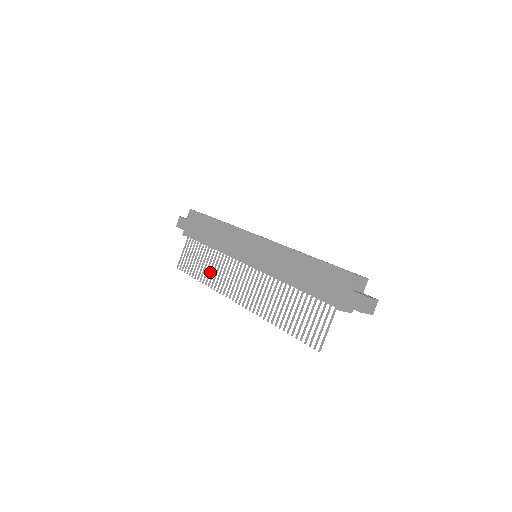
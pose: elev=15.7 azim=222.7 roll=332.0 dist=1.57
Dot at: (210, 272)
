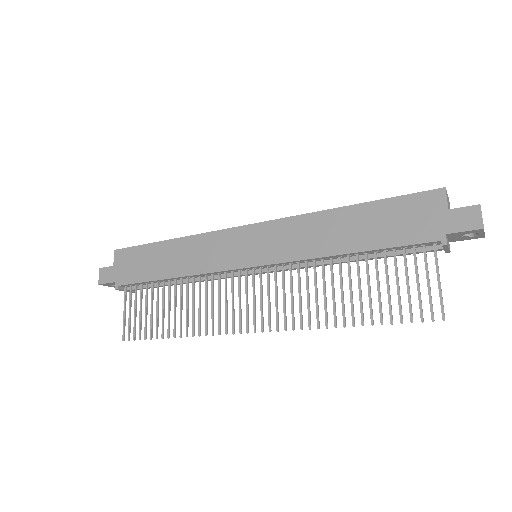
Dot at: (187, 315)
